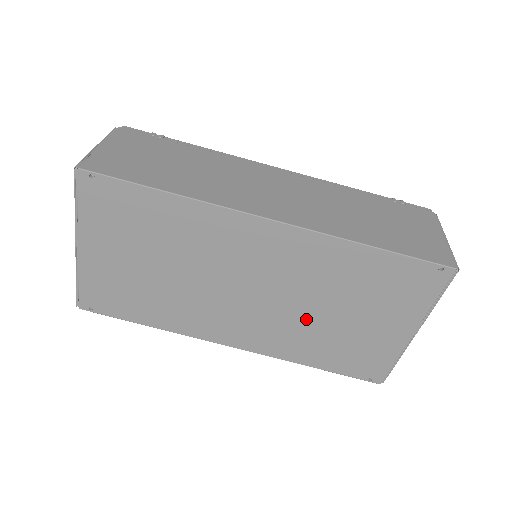
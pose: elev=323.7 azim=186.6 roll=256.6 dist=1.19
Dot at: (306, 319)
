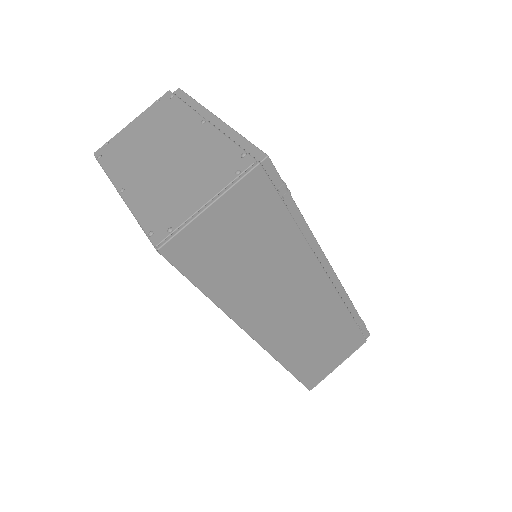
Dot at: occluded
